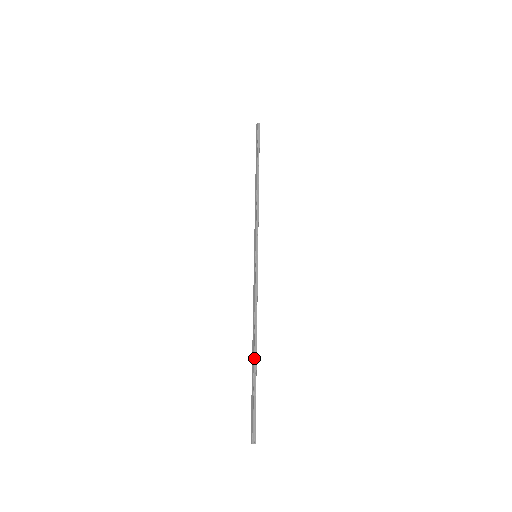
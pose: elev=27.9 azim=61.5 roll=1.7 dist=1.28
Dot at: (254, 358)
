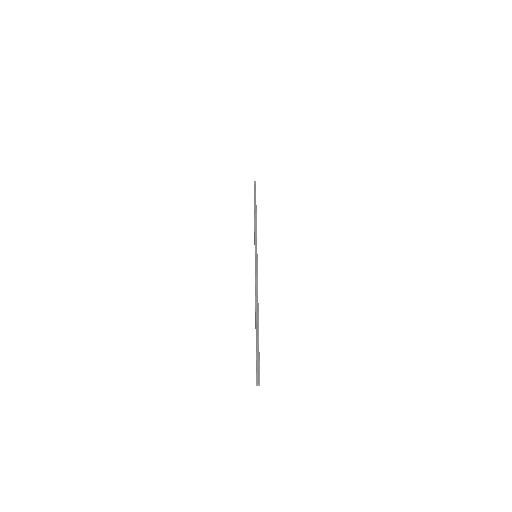
Dot at: (256, 322)
